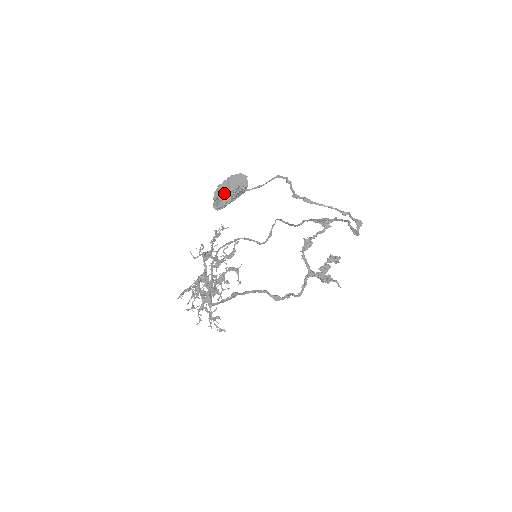
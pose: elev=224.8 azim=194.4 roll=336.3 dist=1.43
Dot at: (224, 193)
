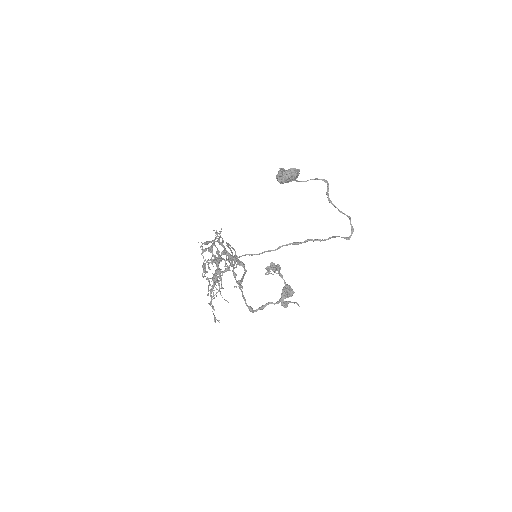
Dot at: (294, 169)
